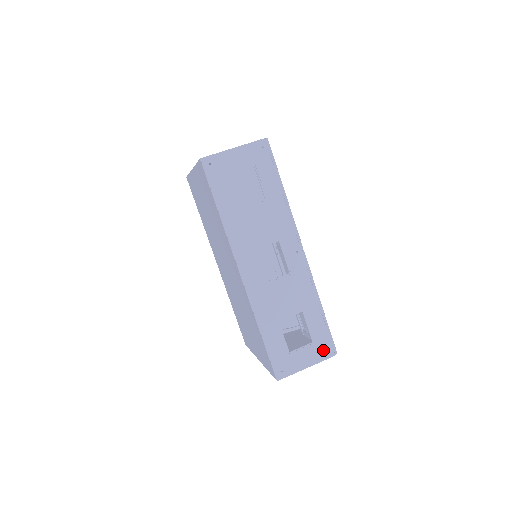
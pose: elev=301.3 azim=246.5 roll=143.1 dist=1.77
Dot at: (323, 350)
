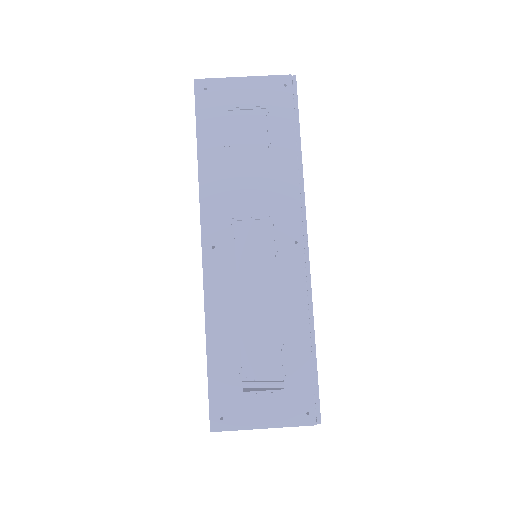
Dot at: (298, 408)
